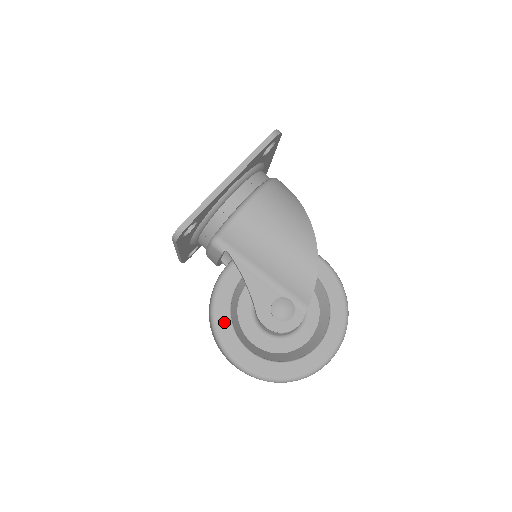
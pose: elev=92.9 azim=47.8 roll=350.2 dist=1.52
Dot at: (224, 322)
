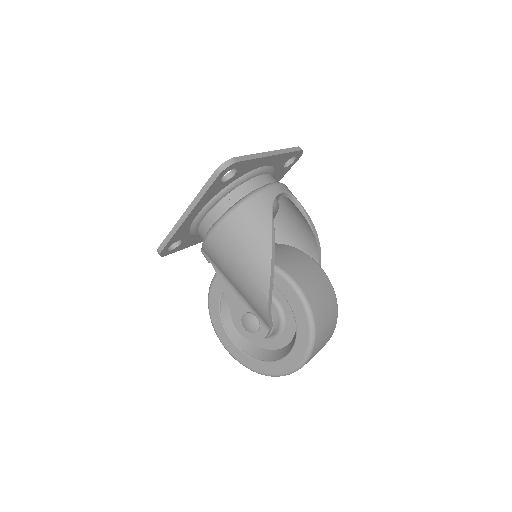
Dot at: (215, 315)
